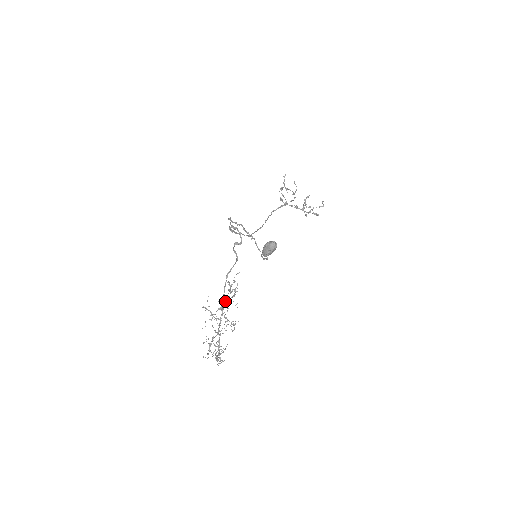
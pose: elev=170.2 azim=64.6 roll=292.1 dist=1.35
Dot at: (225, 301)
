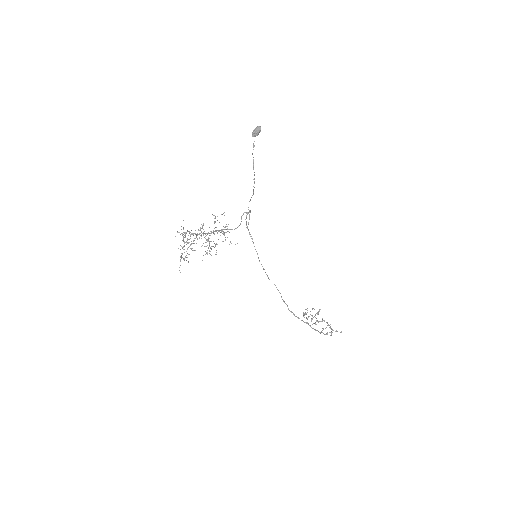
Dot at: occluded
